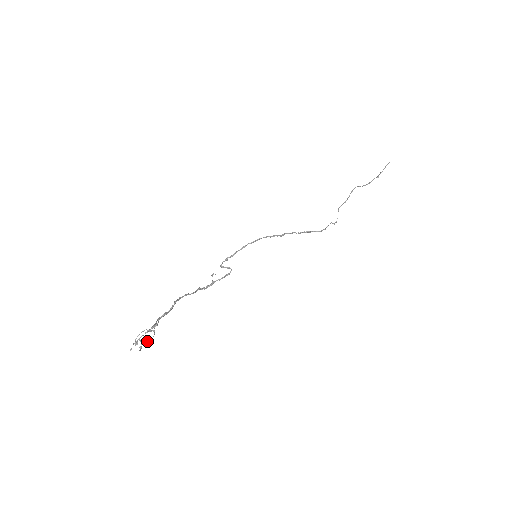
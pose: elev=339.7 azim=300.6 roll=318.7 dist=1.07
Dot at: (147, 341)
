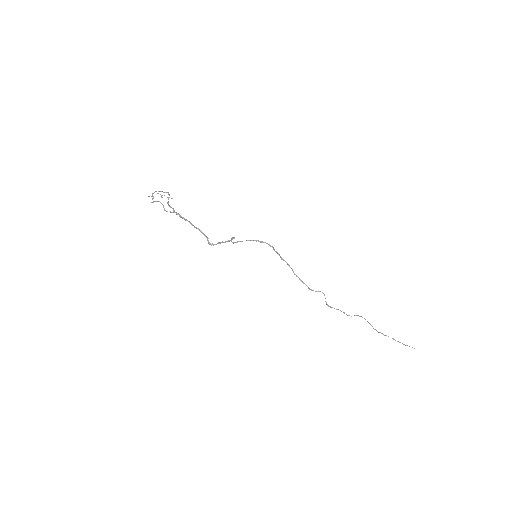
Dot at: (161, 191)
